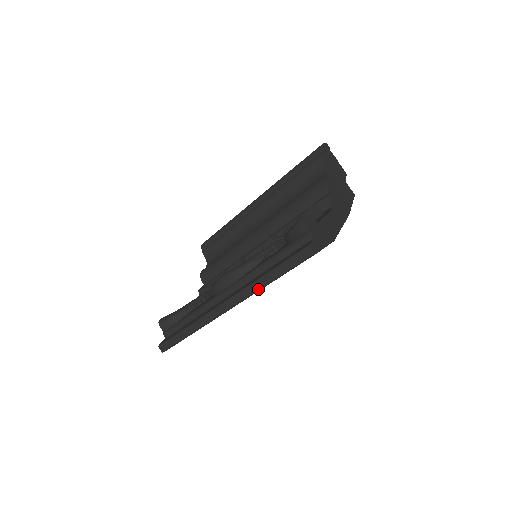
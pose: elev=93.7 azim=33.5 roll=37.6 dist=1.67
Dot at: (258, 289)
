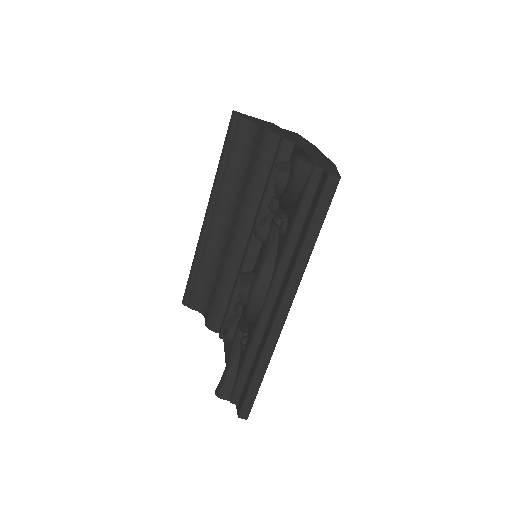
Dot at: (306, 263)
